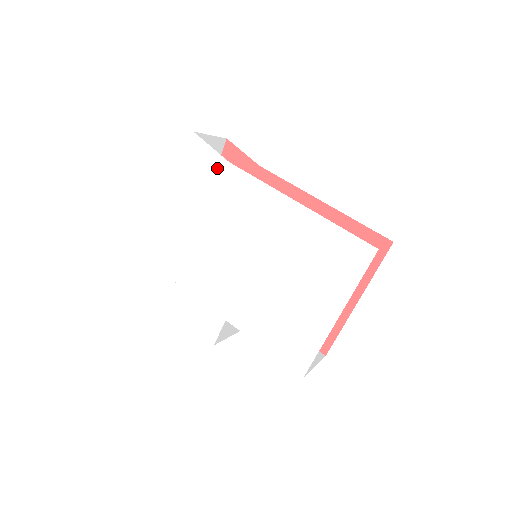
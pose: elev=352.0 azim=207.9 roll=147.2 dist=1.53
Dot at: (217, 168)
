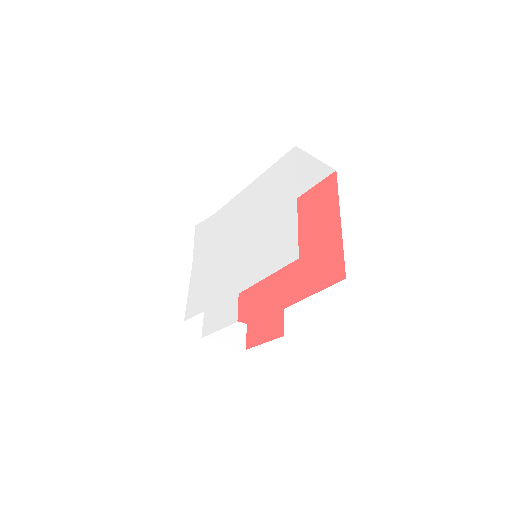
Dot at: (209, 224)
